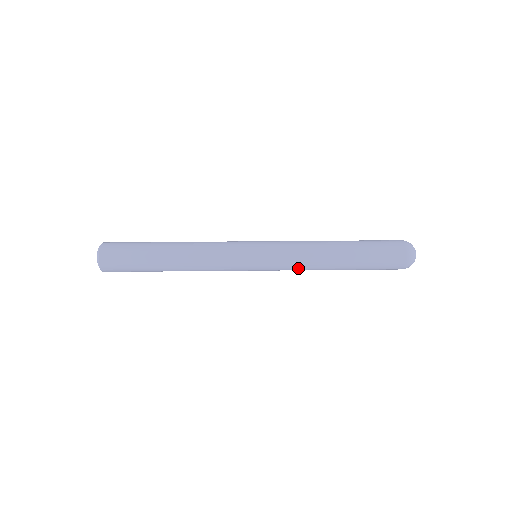
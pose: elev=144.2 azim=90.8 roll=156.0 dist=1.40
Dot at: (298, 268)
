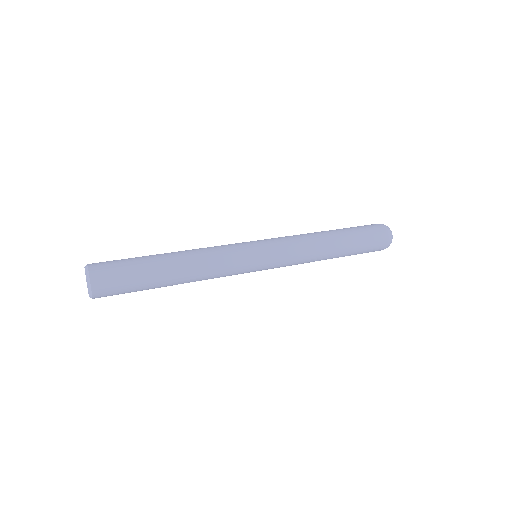
Dot at: (300, 247)
